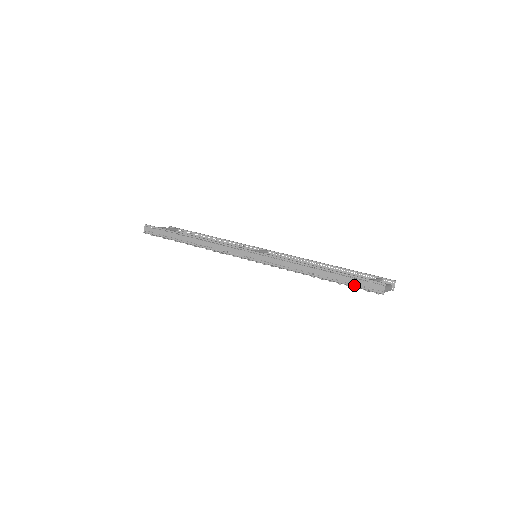
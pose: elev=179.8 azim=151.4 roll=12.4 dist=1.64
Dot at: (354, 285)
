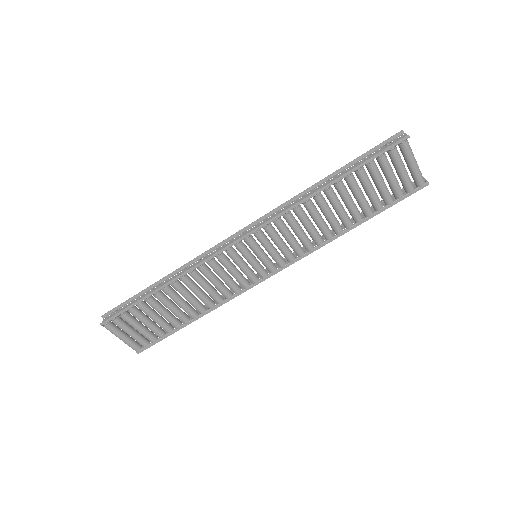
Dot at: (375, 157)
